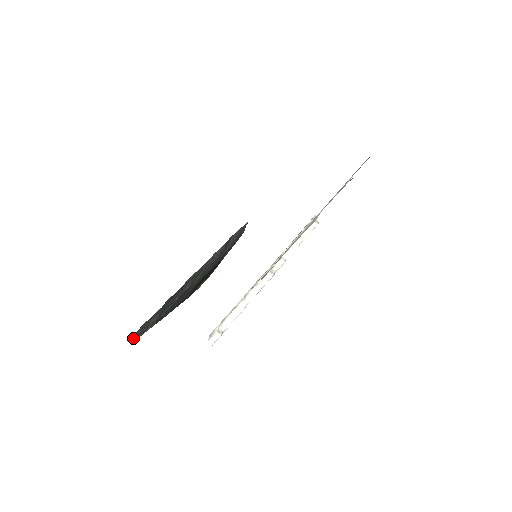
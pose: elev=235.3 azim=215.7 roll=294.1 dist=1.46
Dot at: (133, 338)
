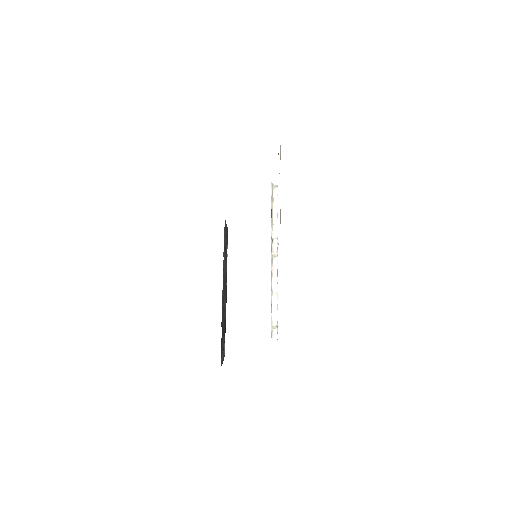
Dot at: (221, 365)
